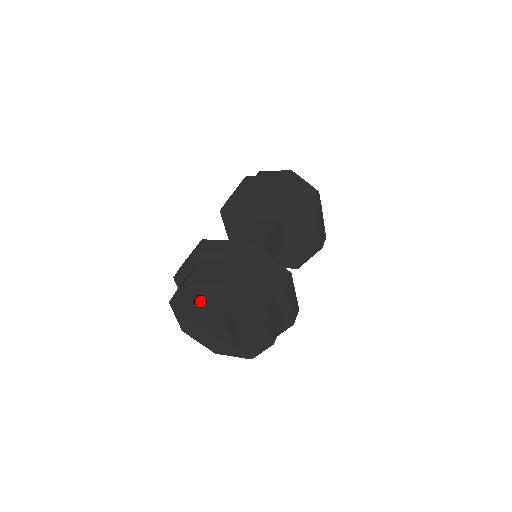
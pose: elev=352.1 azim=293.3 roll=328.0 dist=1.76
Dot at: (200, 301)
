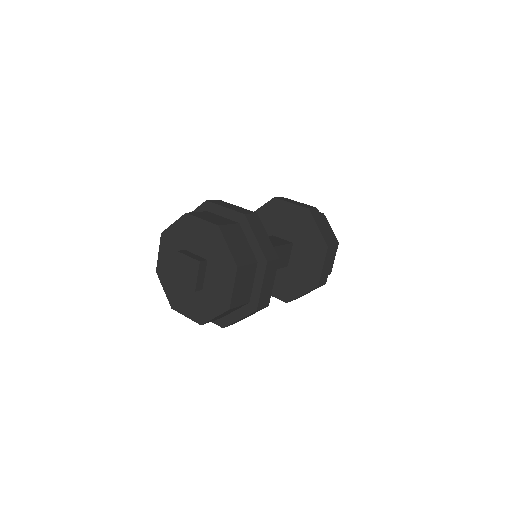
Dot at: (188, 238)
